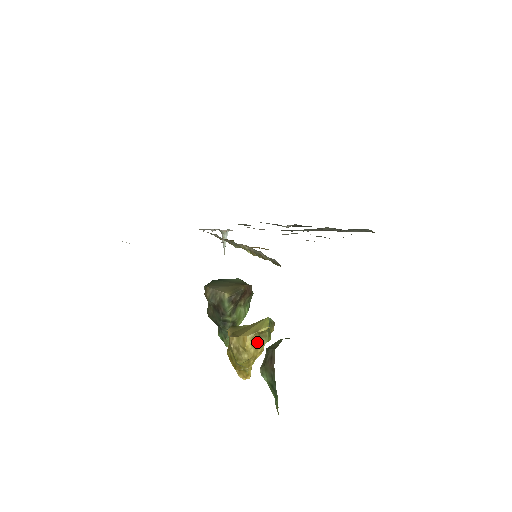
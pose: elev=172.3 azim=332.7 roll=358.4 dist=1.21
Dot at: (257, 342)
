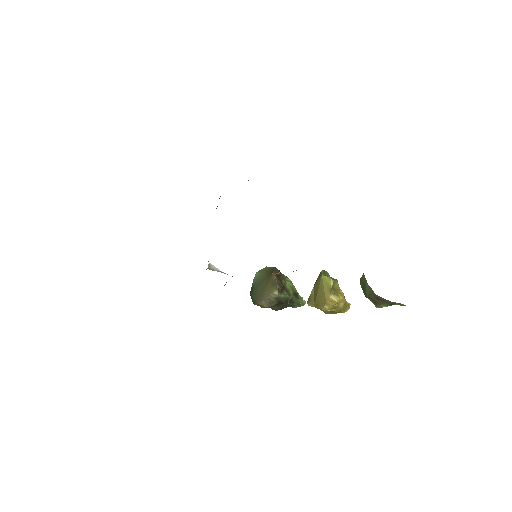
Dot at: (336, 291)
